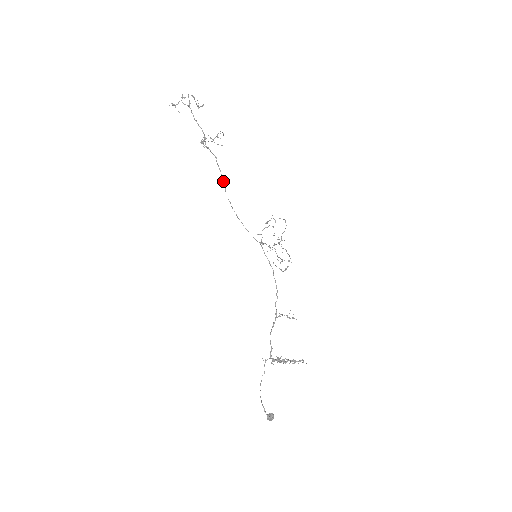
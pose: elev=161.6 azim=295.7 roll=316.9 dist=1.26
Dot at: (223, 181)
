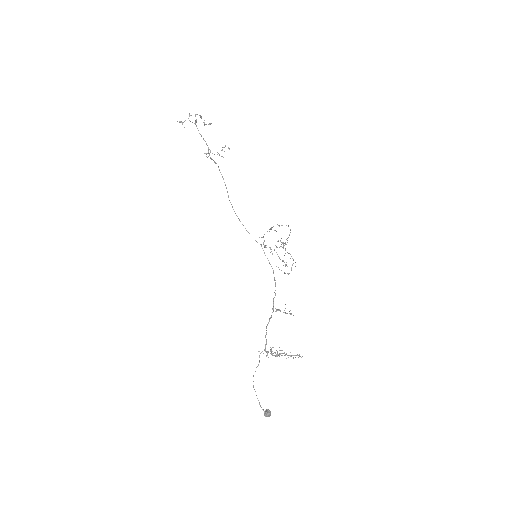
Dot at: (226, 188)
